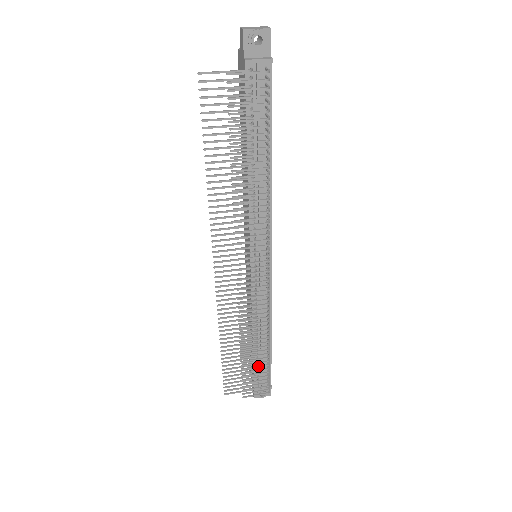
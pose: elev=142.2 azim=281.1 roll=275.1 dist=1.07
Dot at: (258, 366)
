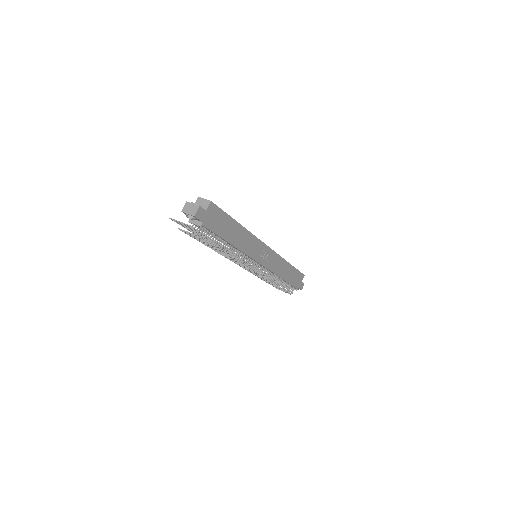
Dot at: (277, 287)
